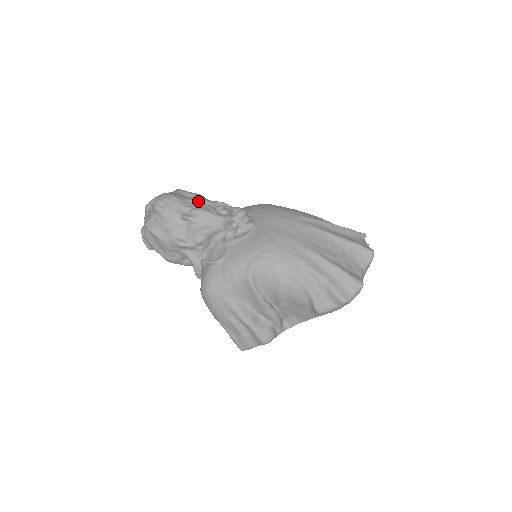
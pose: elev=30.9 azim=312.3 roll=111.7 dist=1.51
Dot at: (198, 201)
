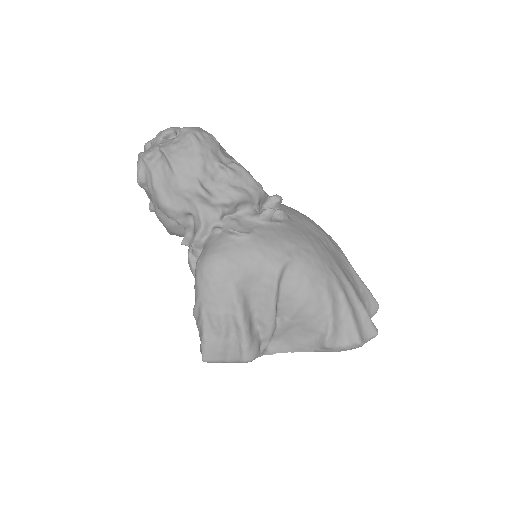
Dot at: occluded
